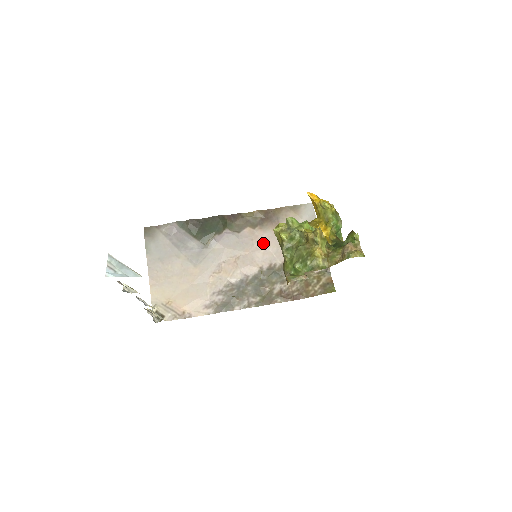
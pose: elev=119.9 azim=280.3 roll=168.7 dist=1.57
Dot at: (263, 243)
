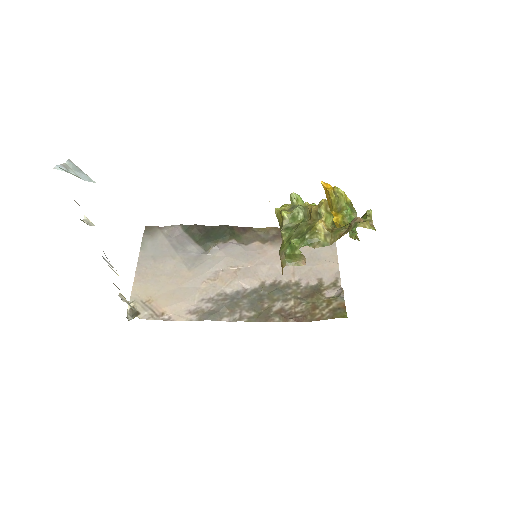
Dot at: (271, 258)
